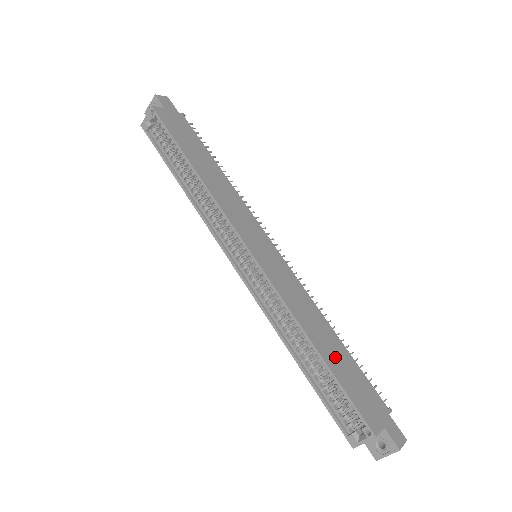
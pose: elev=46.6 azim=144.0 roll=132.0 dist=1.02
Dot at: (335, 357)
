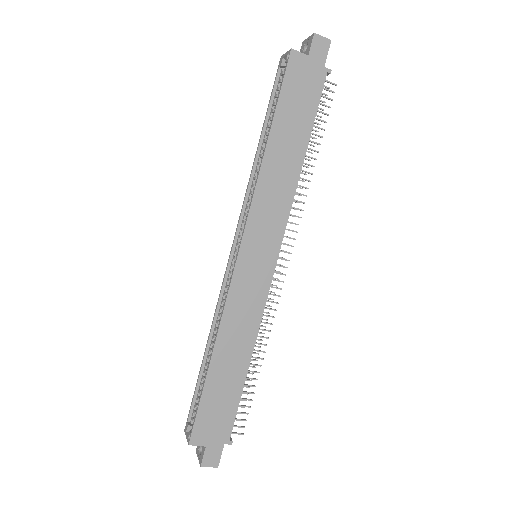
Dot at: (223, 378)
